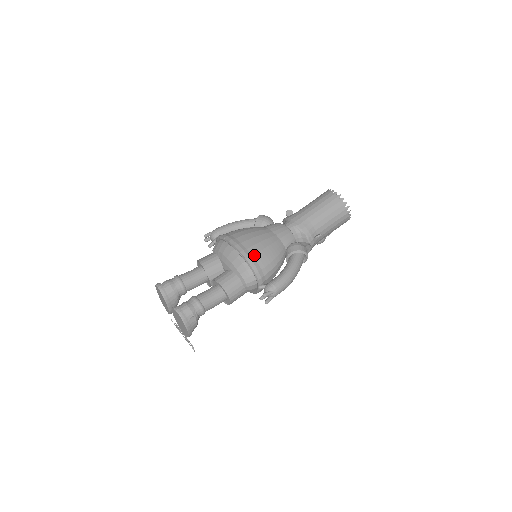
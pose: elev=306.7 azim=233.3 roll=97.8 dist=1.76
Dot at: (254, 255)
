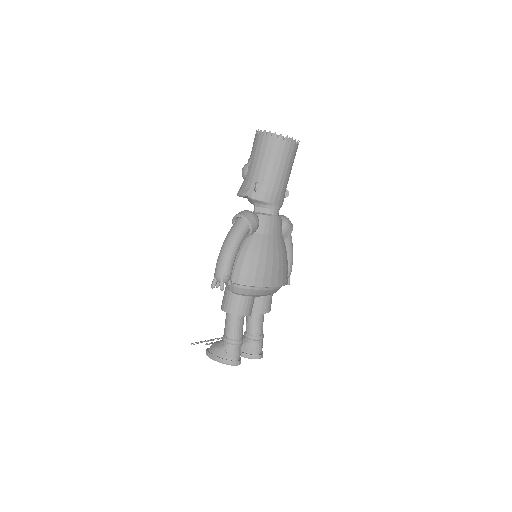
Dot at: (286, 275)
